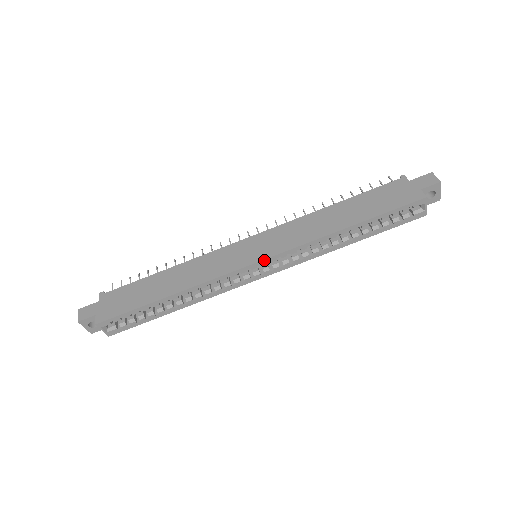
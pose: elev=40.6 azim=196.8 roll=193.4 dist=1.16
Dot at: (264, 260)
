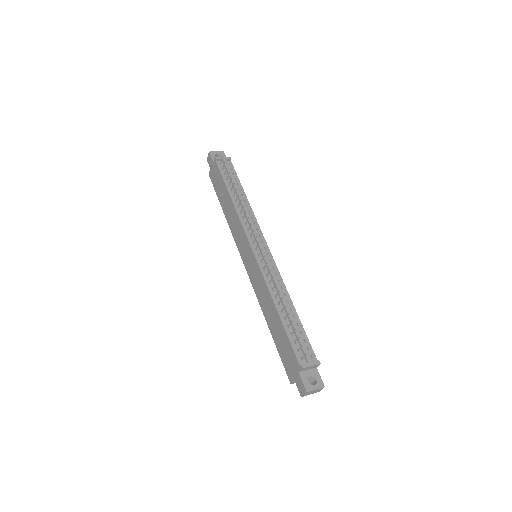
Dot at: (246, 269)
